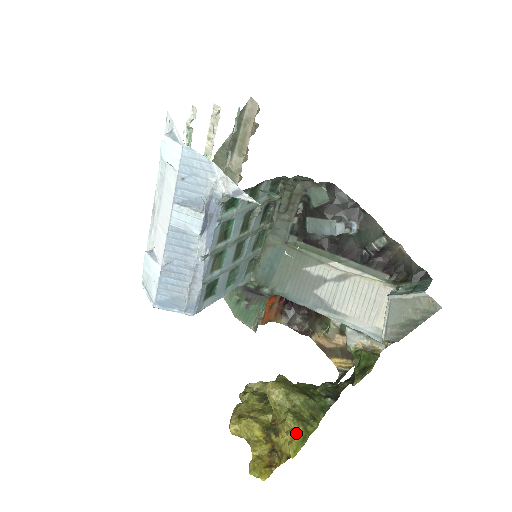
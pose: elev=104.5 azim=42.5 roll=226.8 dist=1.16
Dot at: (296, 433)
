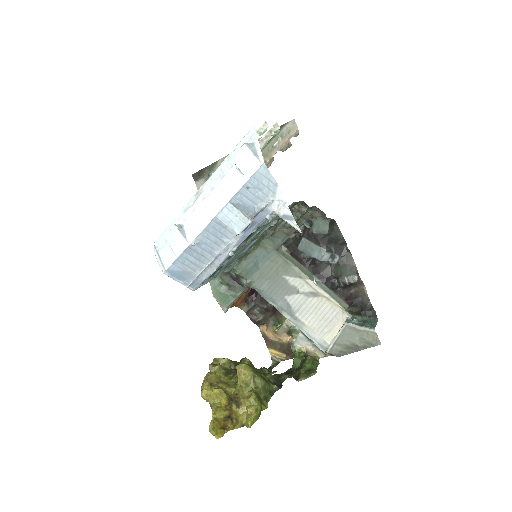
Dot at: (256, 409)
